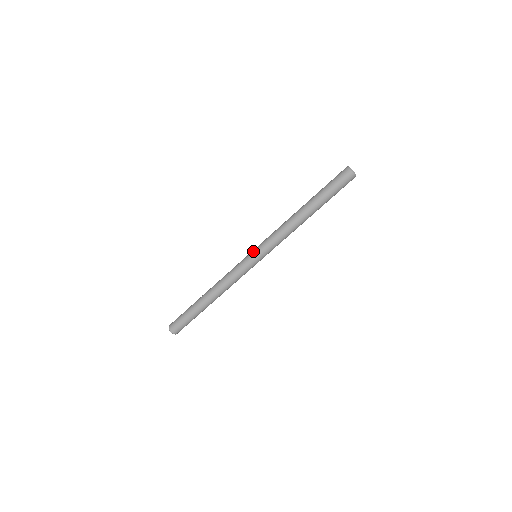
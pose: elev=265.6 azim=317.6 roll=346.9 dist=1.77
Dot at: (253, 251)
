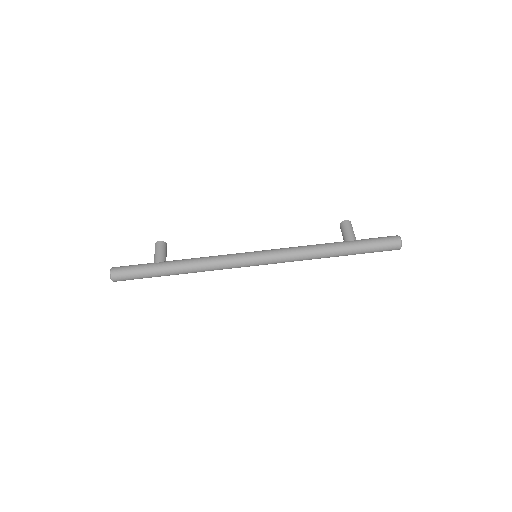
Dot at: (260, 257)
